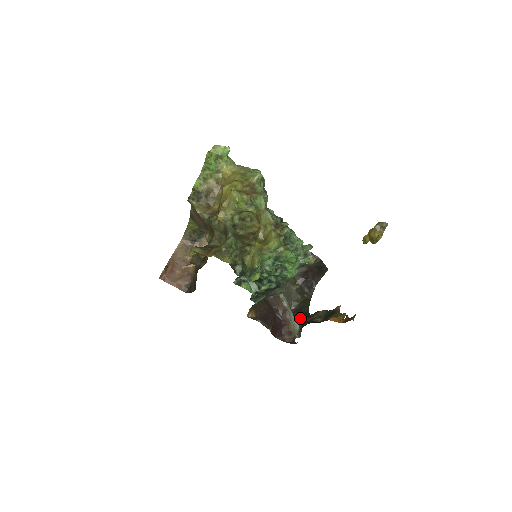
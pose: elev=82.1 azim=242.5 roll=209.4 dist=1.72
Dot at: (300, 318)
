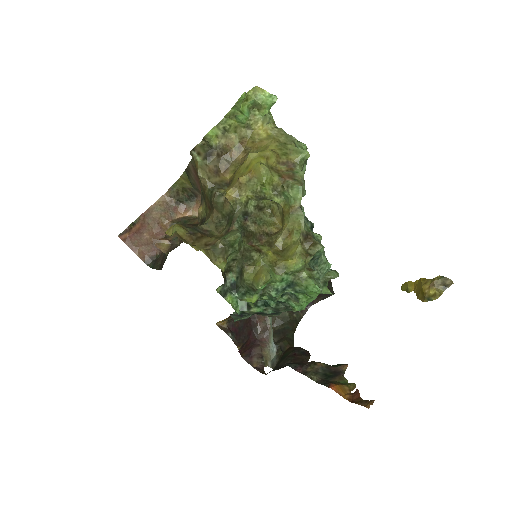
Dot at: (281, 345)
